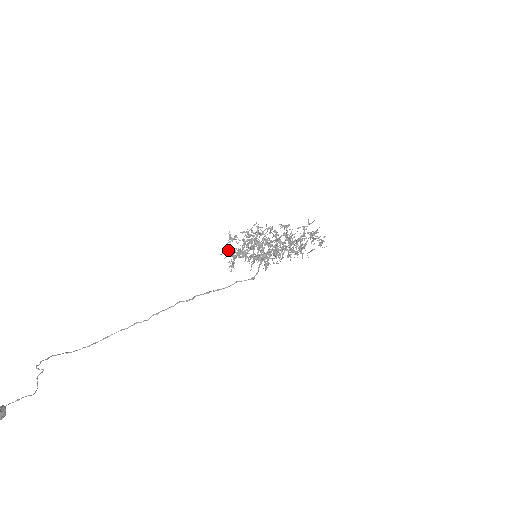
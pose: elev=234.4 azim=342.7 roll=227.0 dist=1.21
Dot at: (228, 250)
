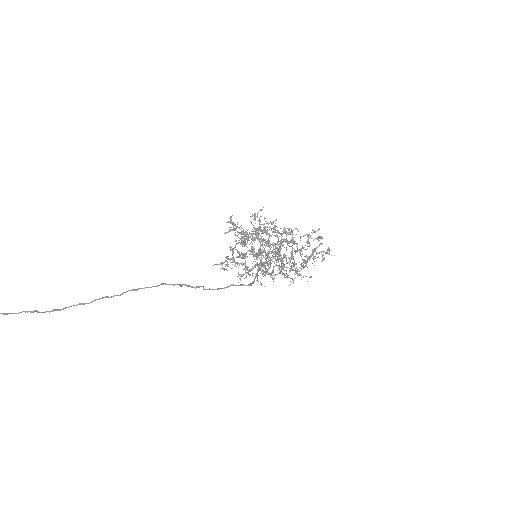
Dot at: (234, 223)
